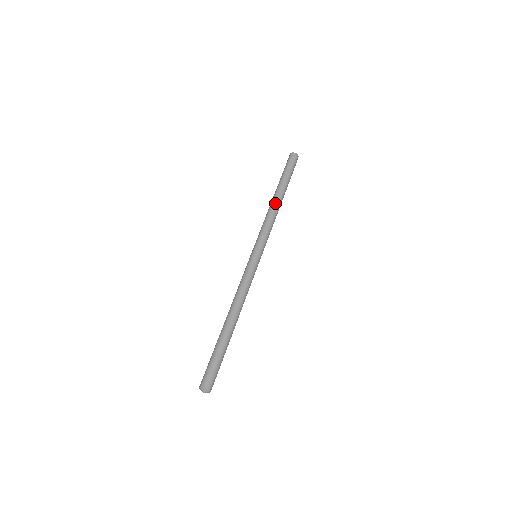
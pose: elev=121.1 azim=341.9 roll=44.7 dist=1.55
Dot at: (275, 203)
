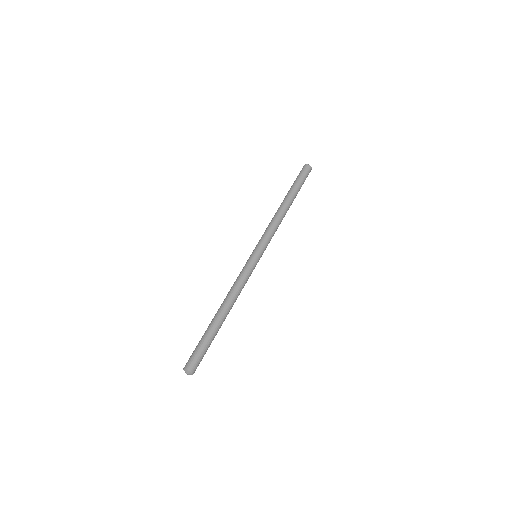
Dot at: (279, 209)
